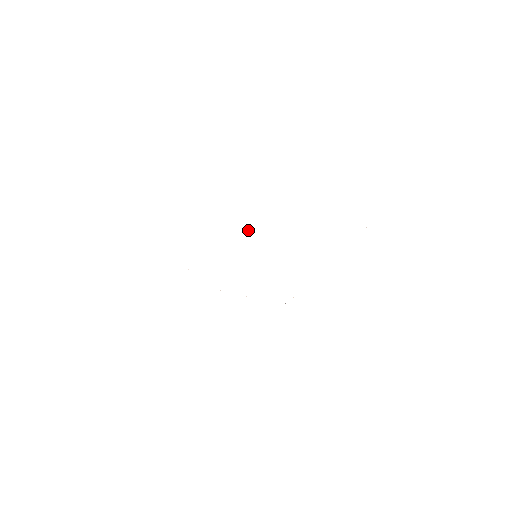
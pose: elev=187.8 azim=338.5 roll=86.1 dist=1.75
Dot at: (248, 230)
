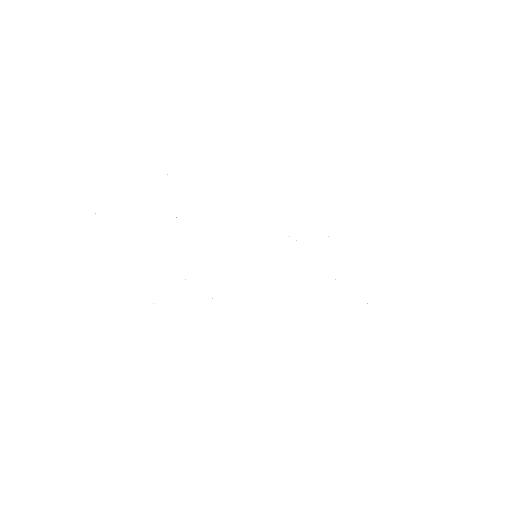
Dot at: occluded
